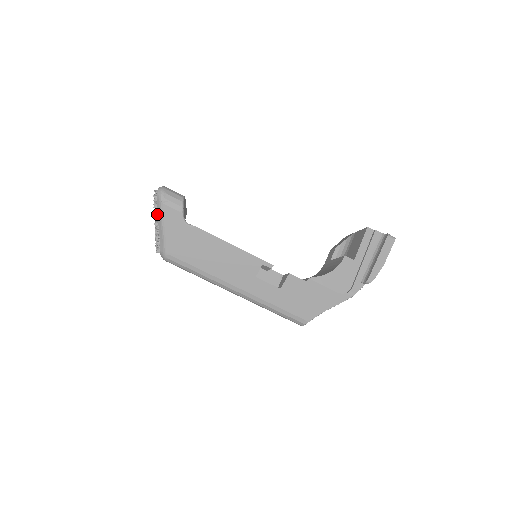
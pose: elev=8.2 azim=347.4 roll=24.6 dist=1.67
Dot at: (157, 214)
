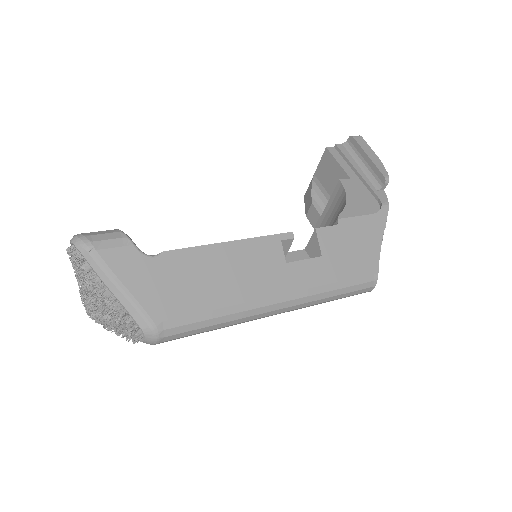
Dot at: (97, 278)
